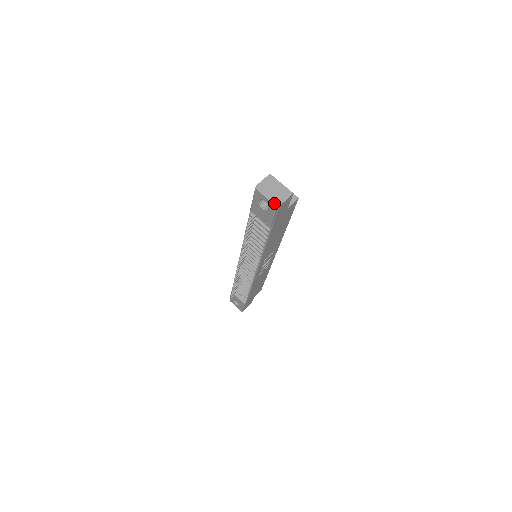
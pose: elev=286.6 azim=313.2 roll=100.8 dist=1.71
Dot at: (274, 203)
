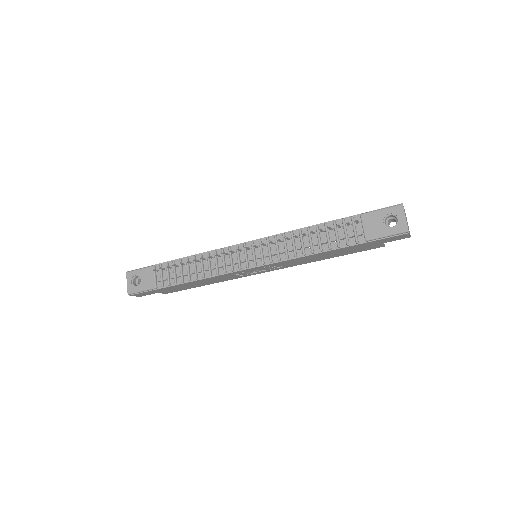
Dot at: occluded
